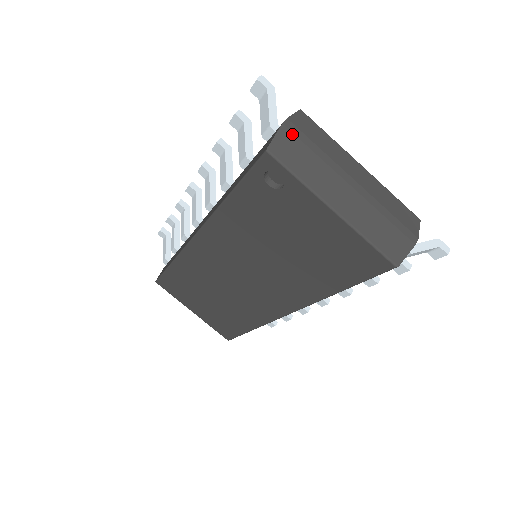
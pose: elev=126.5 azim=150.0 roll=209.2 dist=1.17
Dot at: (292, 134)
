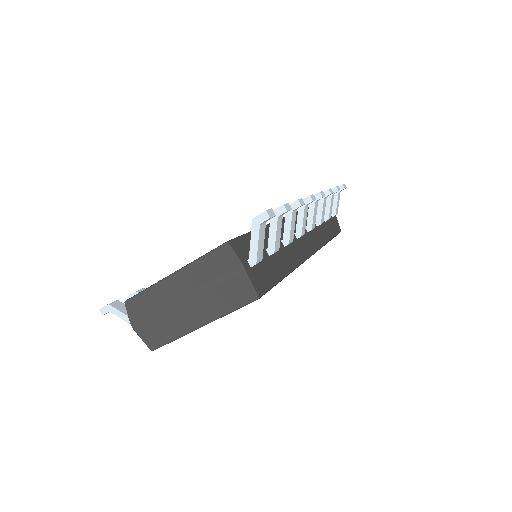
Dot at: (142, 327)
